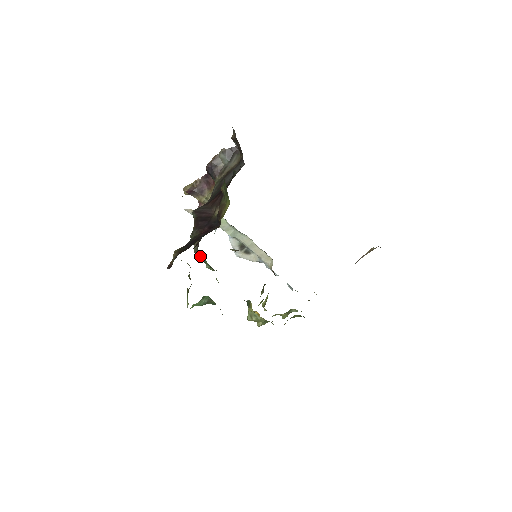
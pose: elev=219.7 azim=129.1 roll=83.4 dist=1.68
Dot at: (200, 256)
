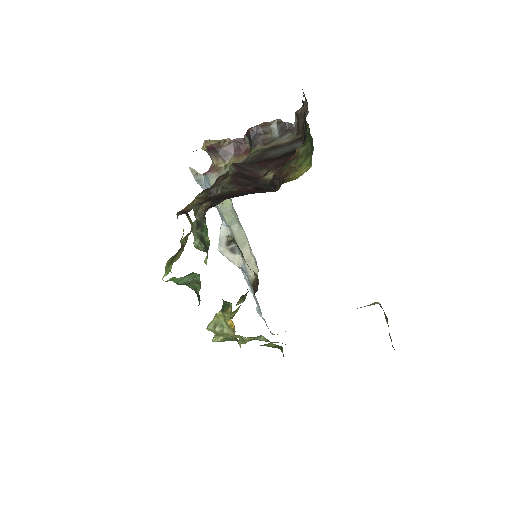
Dot at: (199, 224)
